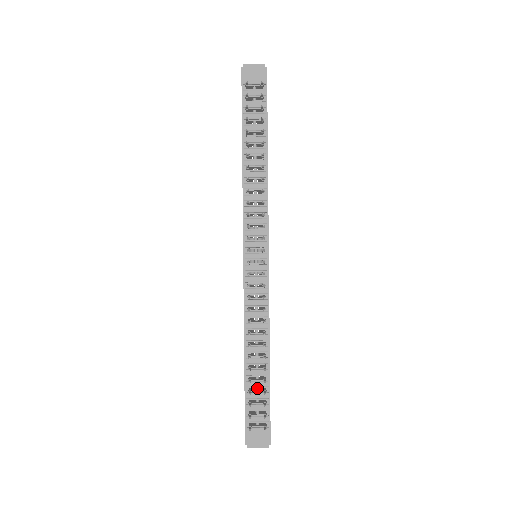
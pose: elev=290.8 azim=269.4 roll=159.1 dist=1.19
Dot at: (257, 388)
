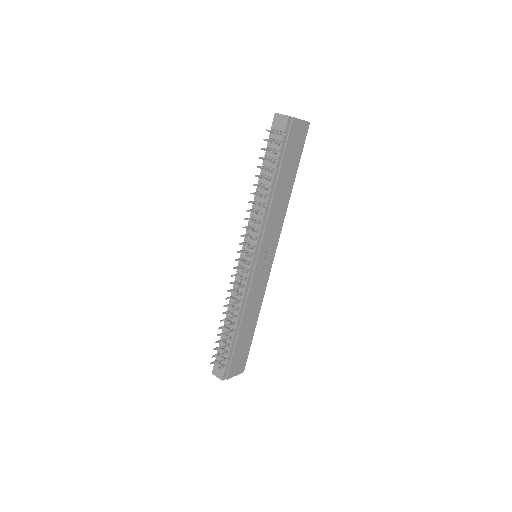
Dot at: (227, 342)
